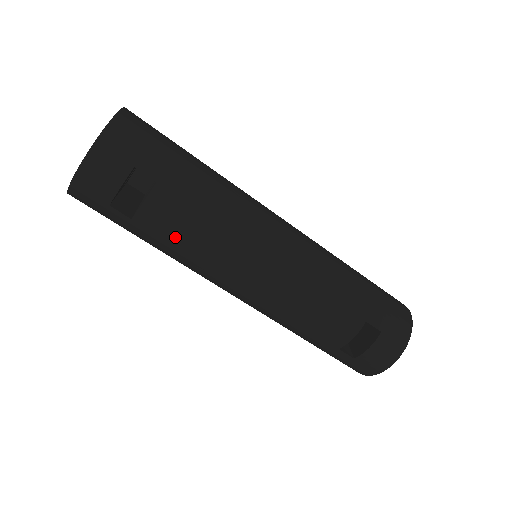
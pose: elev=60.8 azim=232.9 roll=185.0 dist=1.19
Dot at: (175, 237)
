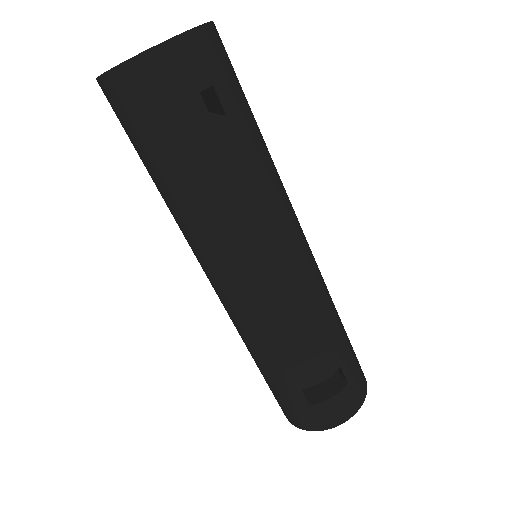
Dot at: (211, 188)
